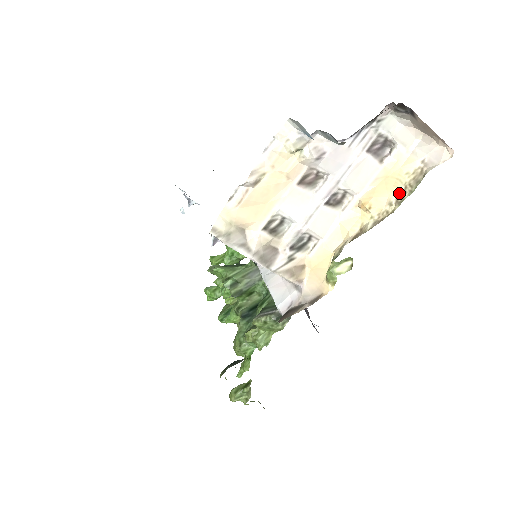
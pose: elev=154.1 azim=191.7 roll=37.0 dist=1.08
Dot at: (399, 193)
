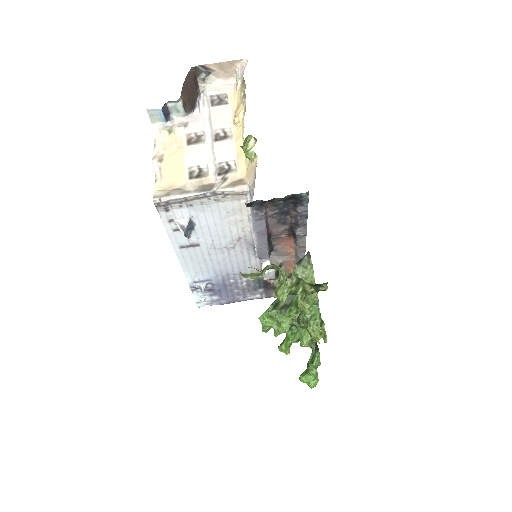
Dot at: (243, 96)
